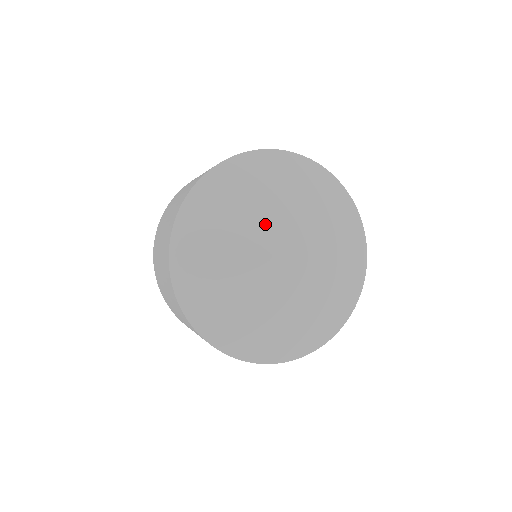
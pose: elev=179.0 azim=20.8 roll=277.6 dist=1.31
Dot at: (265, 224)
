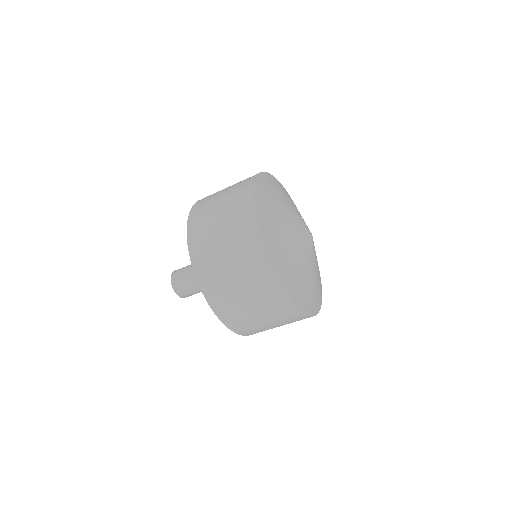
Dot at: (299, 214)
